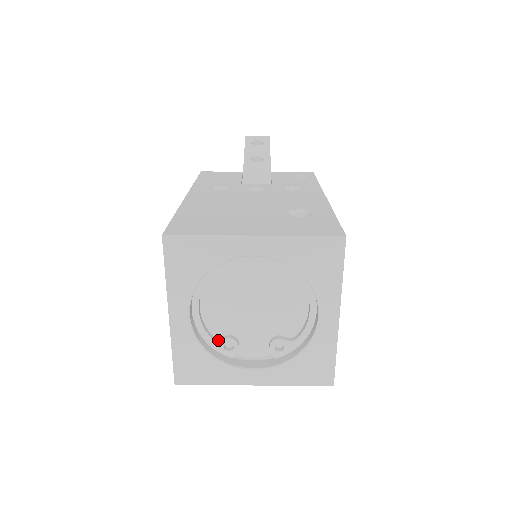
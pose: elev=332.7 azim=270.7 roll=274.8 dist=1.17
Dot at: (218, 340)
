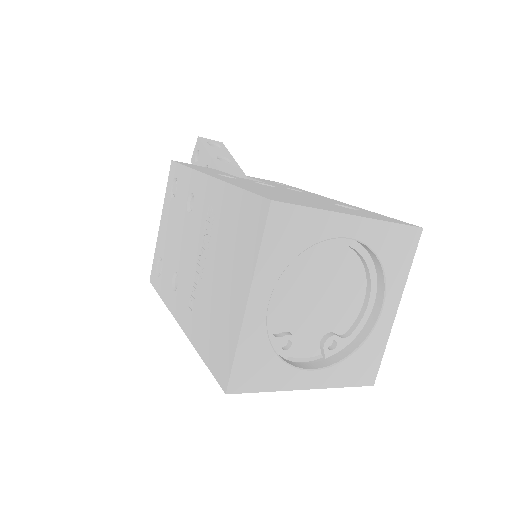
Dot at: (278, 337)
